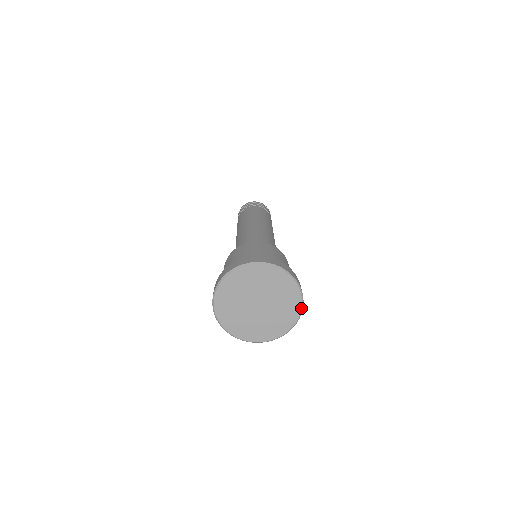
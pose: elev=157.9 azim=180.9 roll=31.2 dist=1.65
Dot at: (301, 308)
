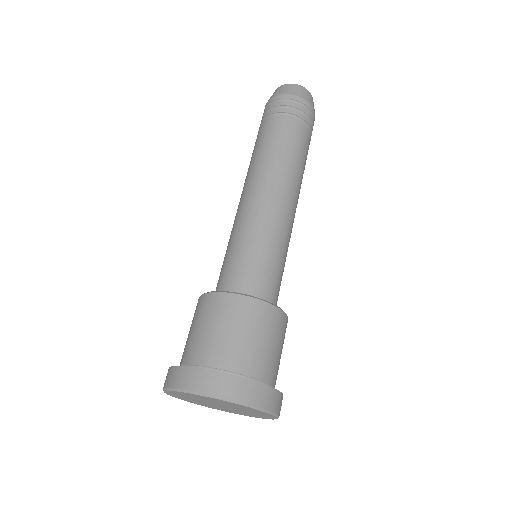
Dot at: (274, 416)
